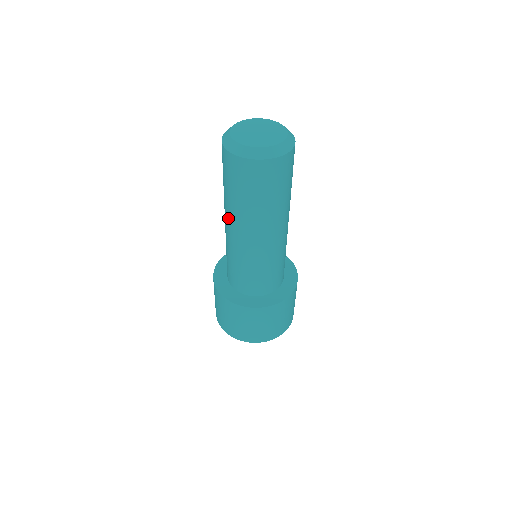
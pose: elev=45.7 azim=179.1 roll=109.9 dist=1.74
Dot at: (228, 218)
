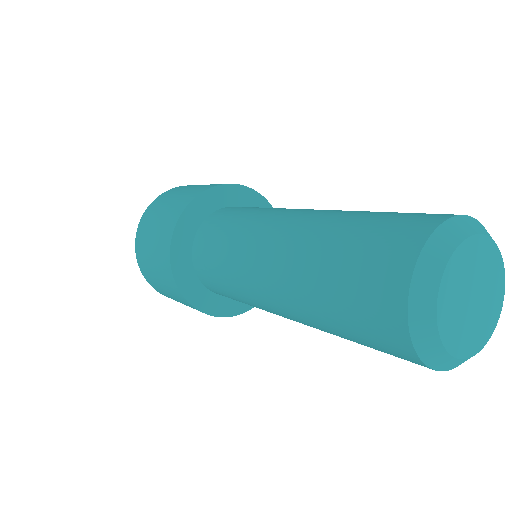
Dot at: (282, 294)
